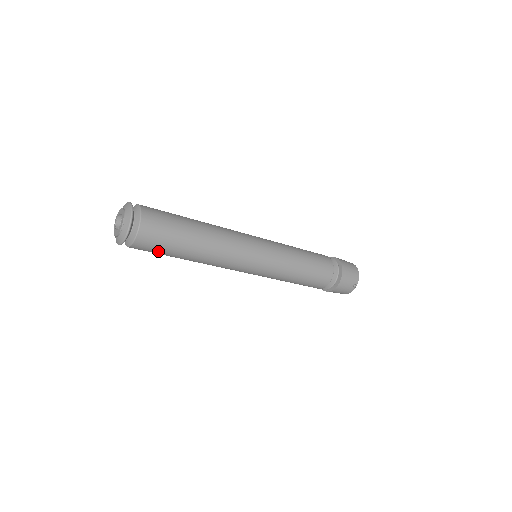
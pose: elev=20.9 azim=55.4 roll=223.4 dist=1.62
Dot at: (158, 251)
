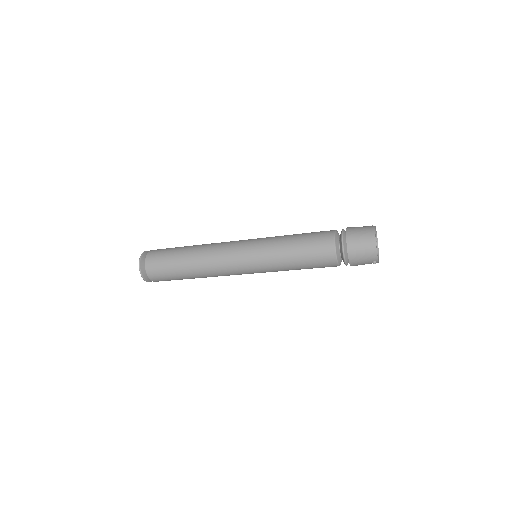
Dot at: occluded
